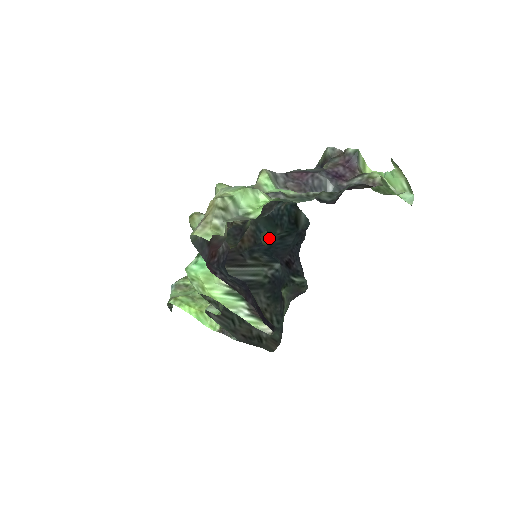
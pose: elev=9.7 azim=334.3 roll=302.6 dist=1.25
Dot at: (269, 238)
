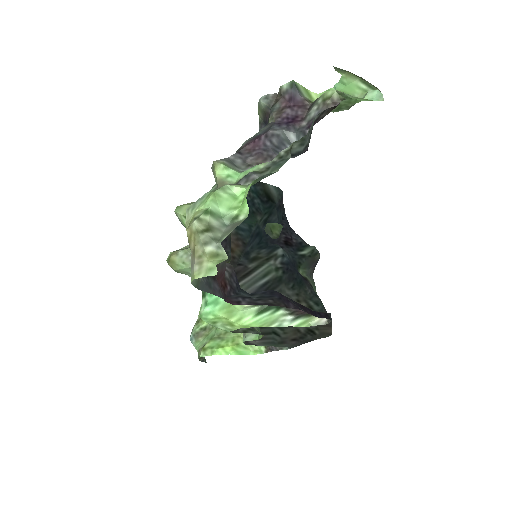
Dot at: (275, 228)
